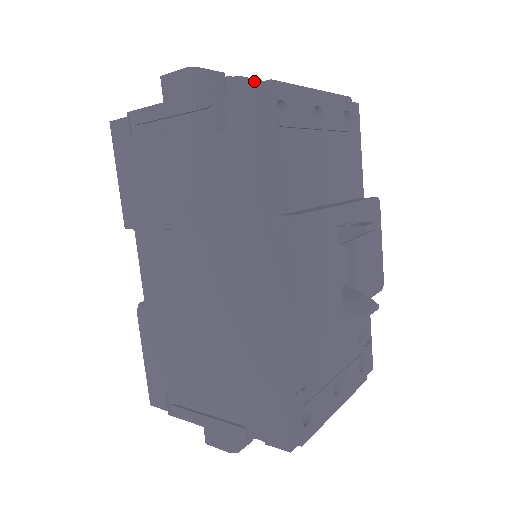
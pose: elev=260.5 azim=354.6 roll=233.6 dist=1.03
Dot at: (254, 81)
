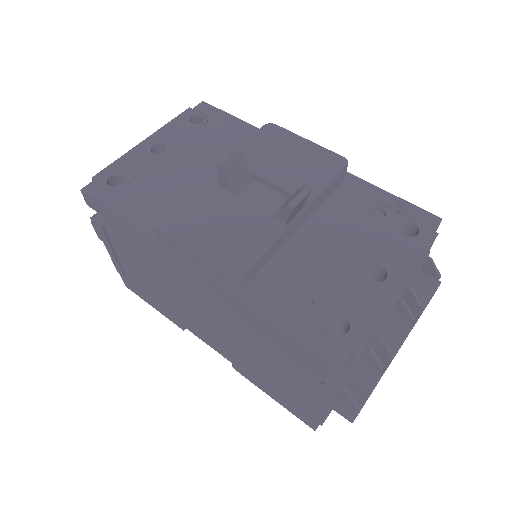
Dot at: occluded
